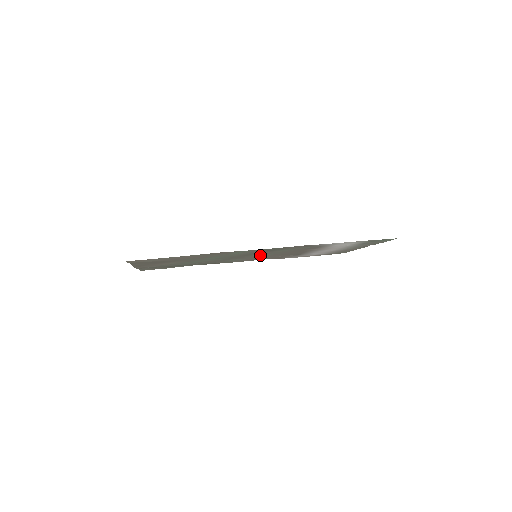
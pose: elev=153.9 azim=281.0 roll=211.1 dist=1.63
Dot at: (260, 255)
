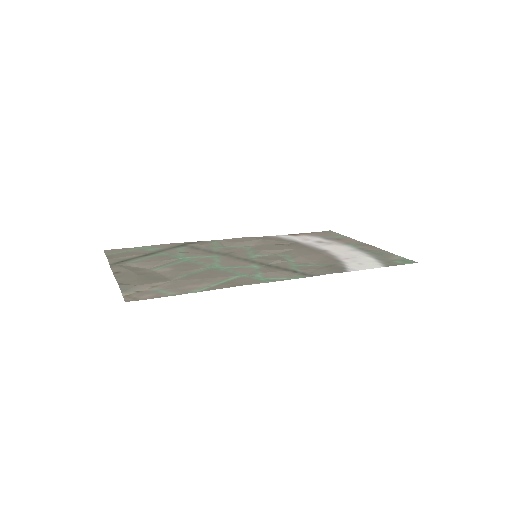
Dot at: (258, 251)
